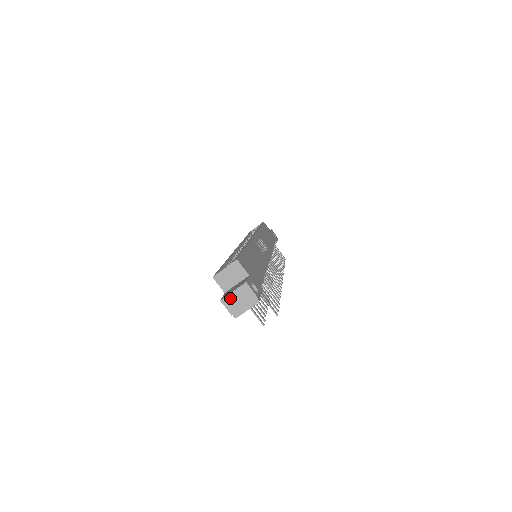
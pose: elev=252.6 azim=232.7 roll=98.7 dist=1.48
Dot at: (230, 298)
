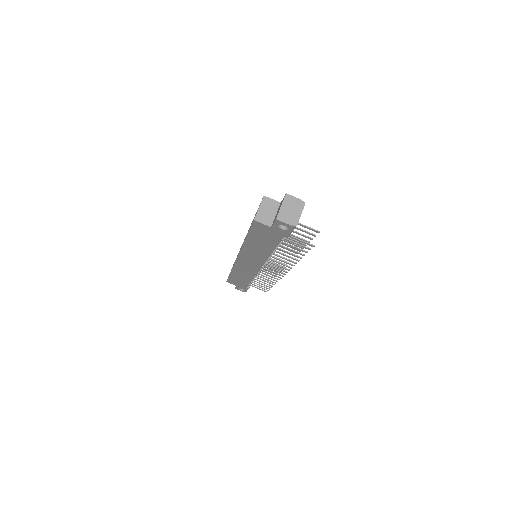
Dot at: (282, 213)
